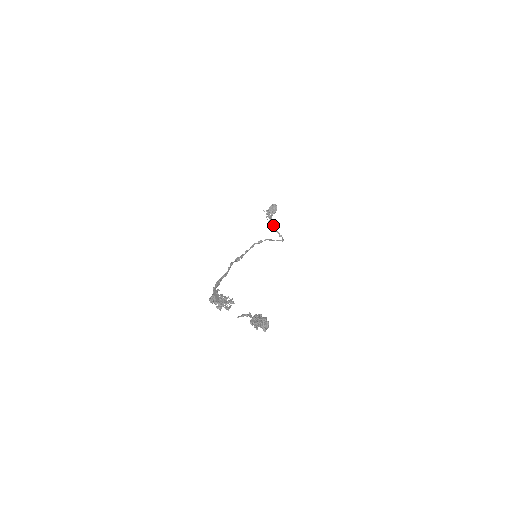
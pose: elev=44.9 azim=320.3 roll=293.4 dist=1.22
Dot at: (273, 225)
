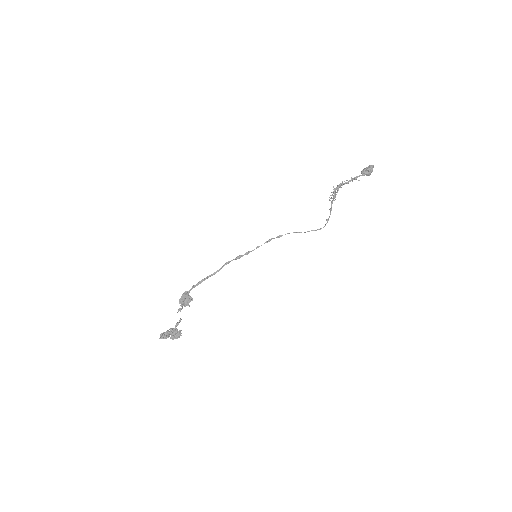
Dot at: occluded
